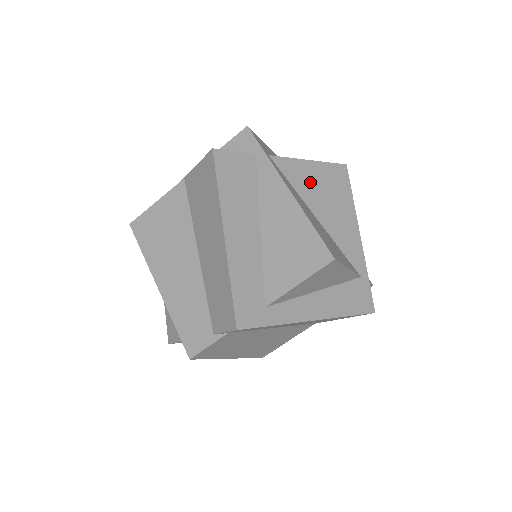
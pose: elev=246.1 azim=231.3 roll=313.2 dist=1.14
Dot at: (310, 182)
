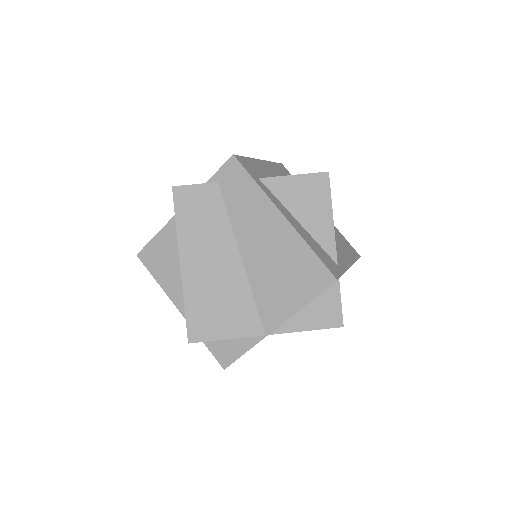
Dot at: occluded
